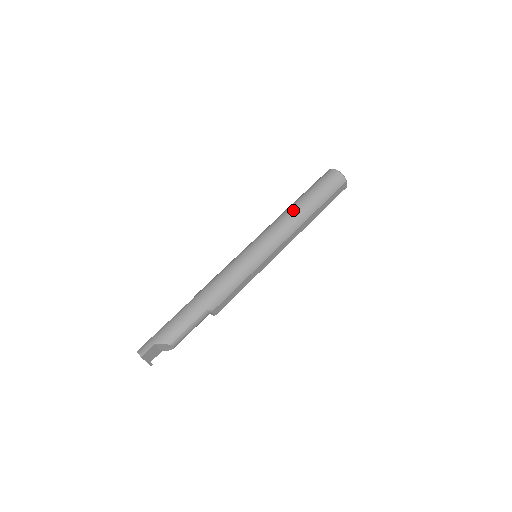
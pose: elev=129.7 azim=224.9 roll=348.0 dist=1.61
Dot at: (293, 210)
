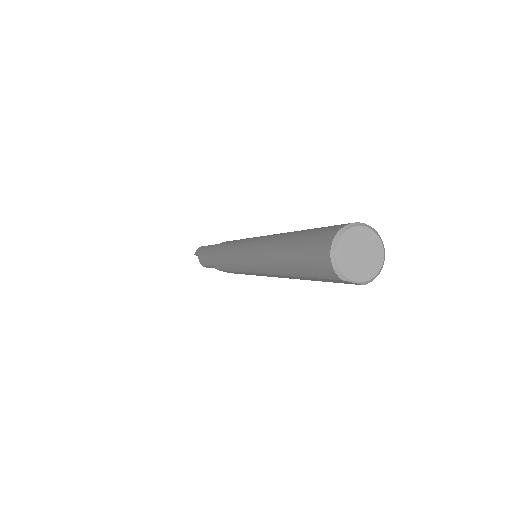
Dot at: (271, 247)
